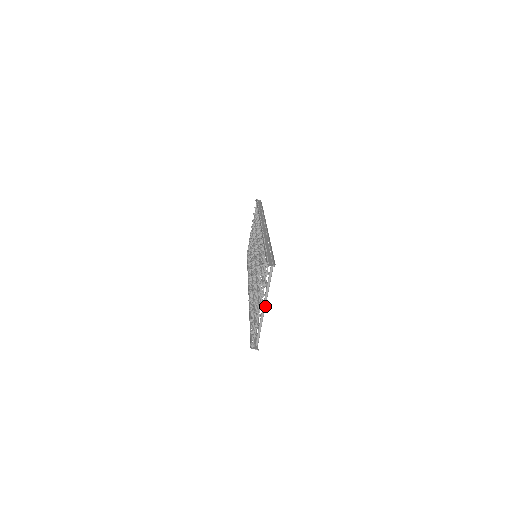
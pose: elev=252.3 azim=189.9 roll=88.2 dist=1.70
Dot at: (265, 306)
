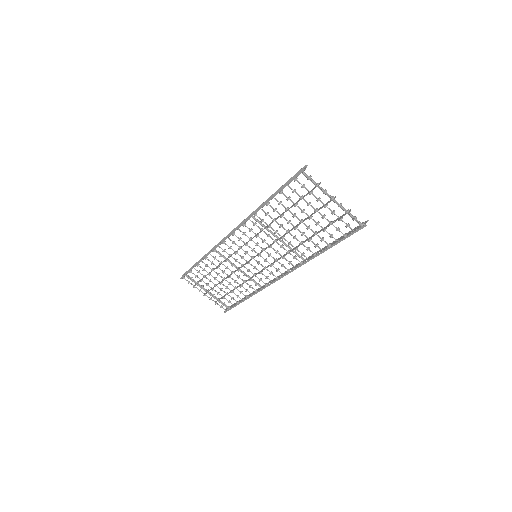
Dot at: occluded
